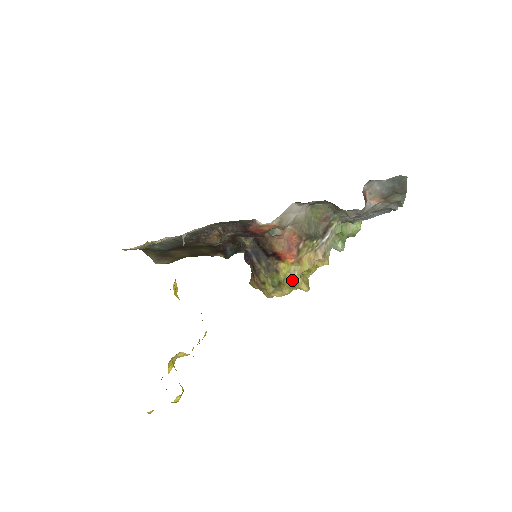
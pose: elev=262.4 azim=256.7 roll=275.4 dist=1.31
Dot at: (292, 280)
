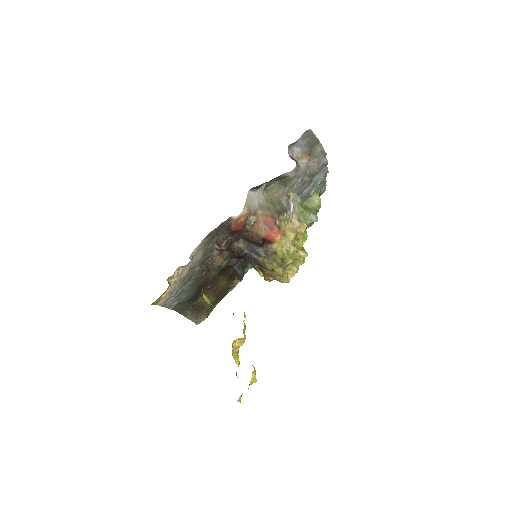
Dot at: (289, 251)
